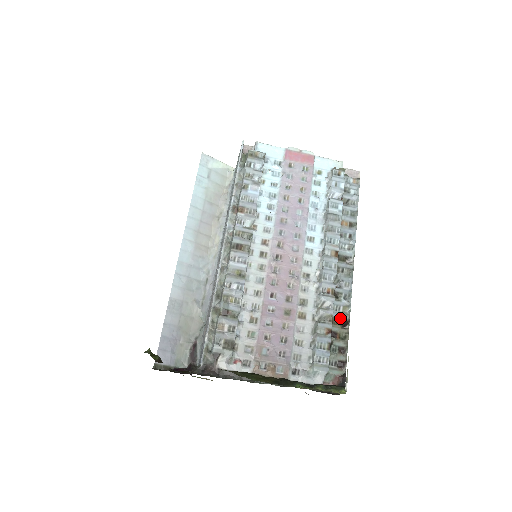
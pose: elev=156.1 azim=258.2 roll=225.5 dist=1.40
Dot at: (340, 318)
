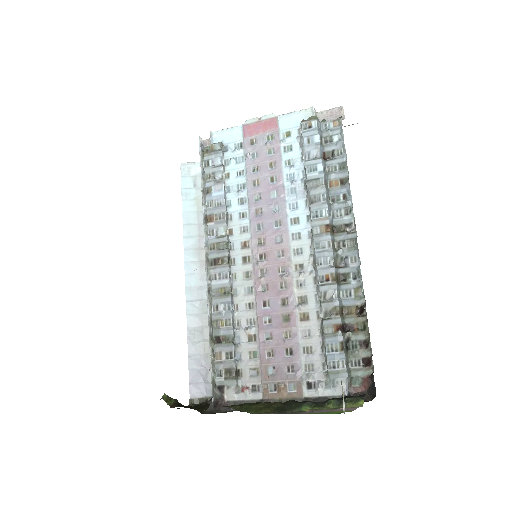
Dot at: (353, 305)
